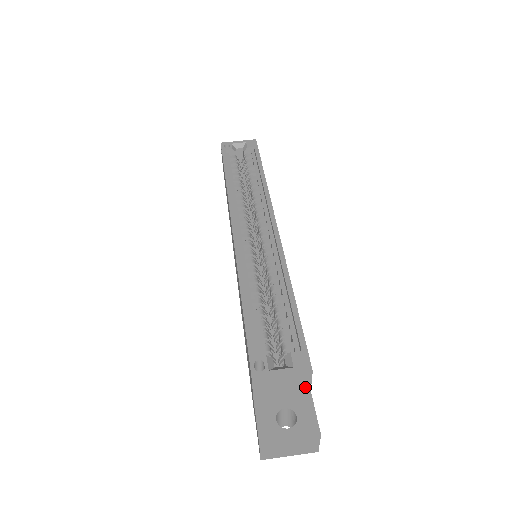
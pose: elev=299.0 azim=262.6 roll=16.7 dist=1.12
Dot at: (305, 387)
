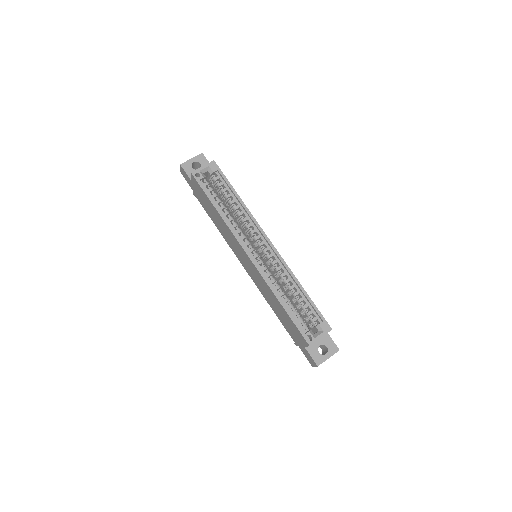
Dot at: occluded
